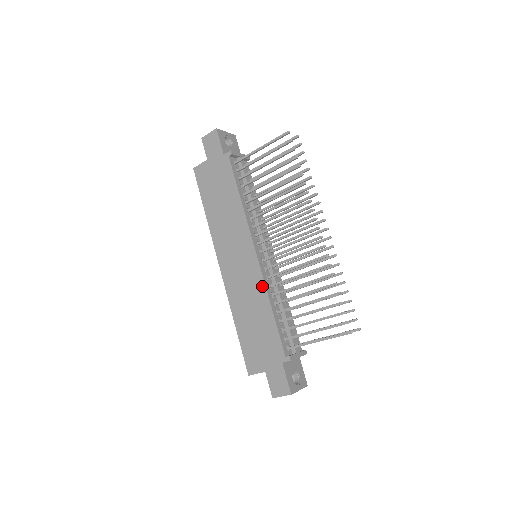
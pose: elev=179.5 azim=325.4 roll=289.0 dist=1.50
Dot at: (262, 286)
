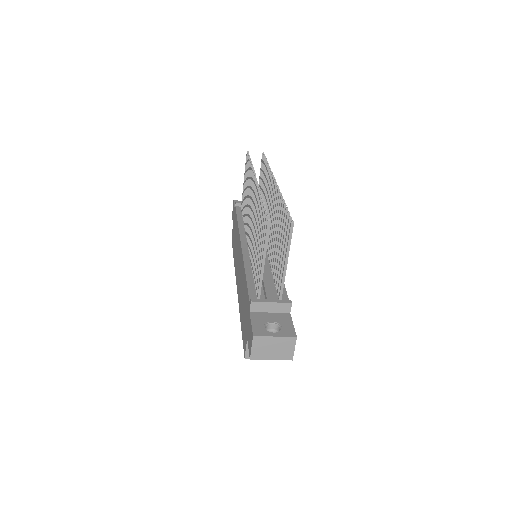
Dot at: (243, 264)
